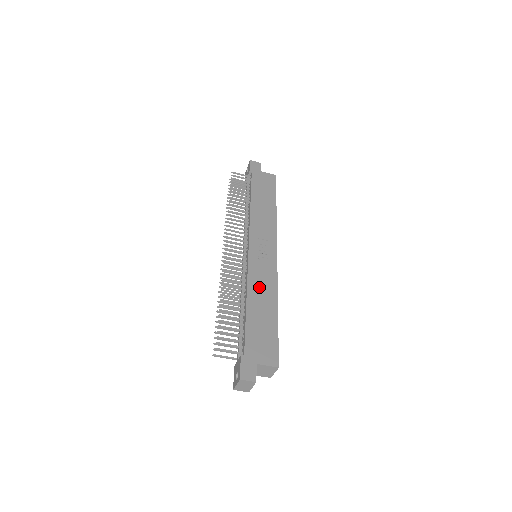
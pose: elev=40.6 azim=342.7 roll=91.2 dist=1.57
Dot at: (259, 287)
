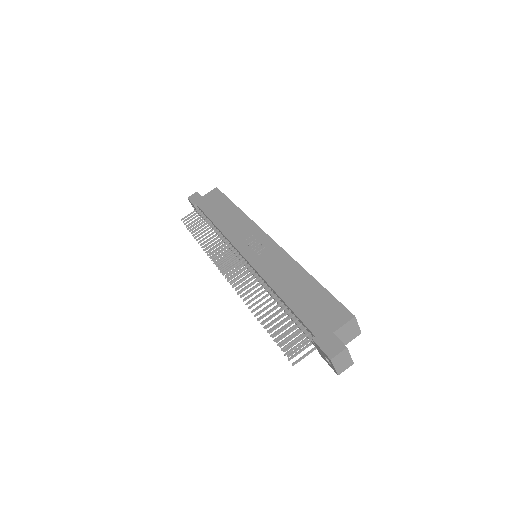
Dot at: (278, 274)
